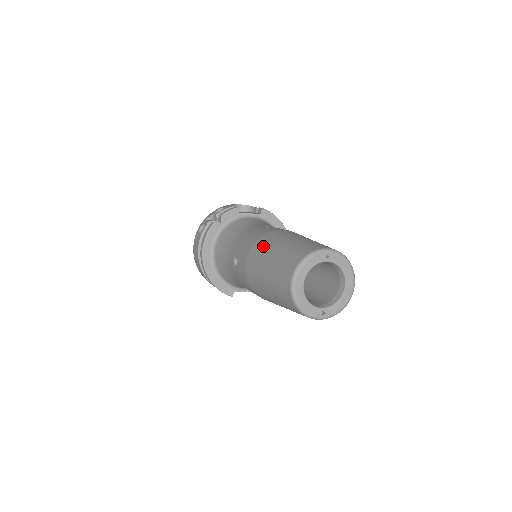
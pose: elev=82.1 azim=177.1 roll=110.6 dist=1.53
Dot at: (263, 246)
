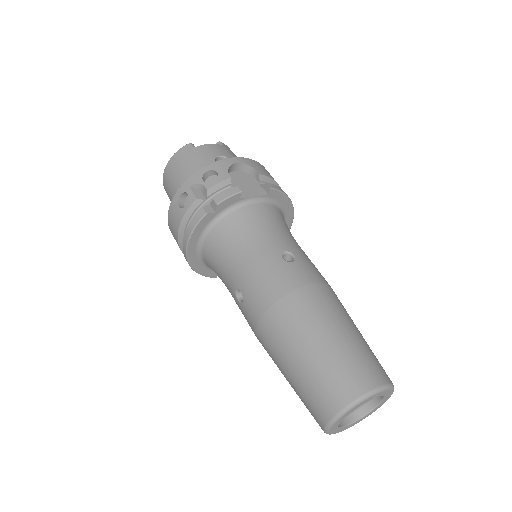
Dot at: (288, 325)
